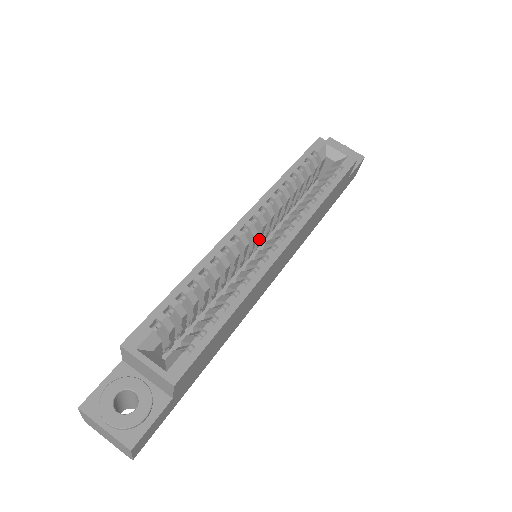
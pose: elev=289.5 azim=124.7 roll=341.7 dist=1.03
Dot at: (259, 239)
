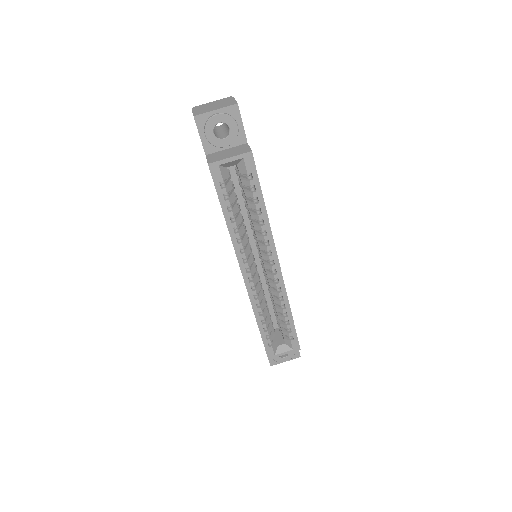
Dot at: (253, 258)
